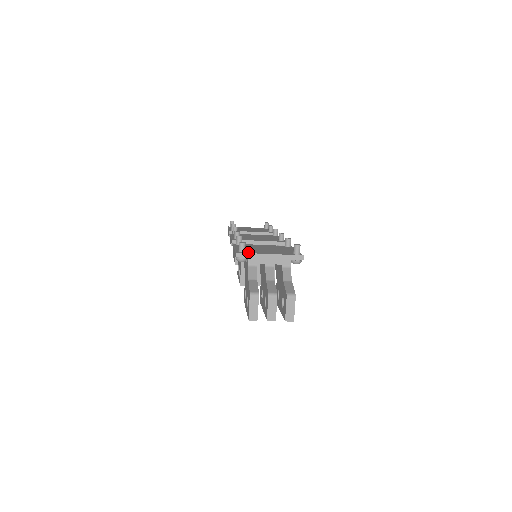
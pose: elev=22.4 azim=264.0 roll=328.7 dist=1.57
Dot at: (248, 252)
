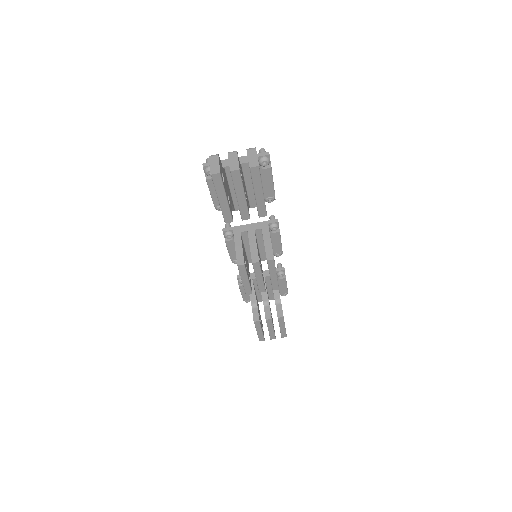
Dot at: occluded
